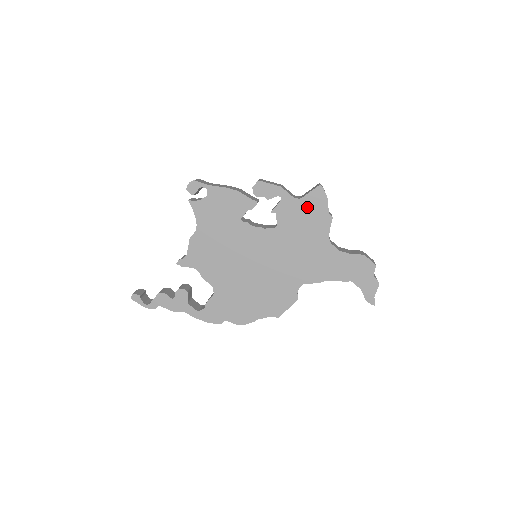
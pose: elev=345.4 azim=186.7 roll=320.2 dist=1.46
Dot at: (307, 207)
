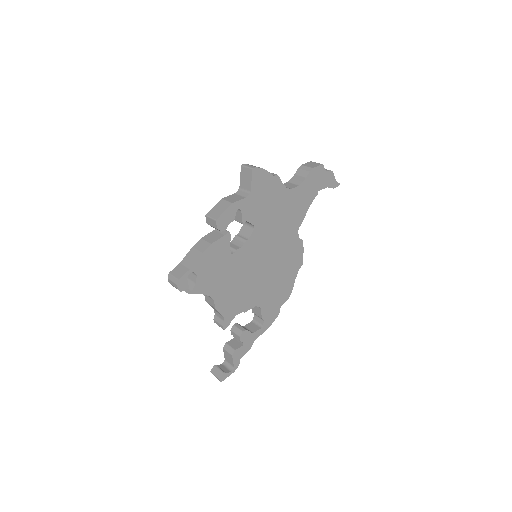
Dot at: (259, 191)
